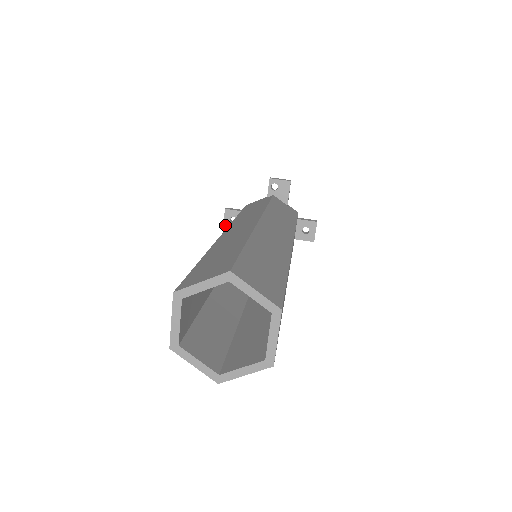
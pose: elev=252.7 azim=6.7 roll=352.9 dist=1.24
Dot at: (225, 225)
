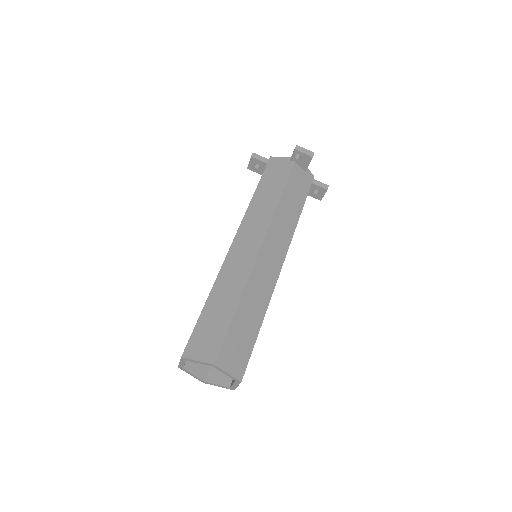
Dot at: (249, 167)
